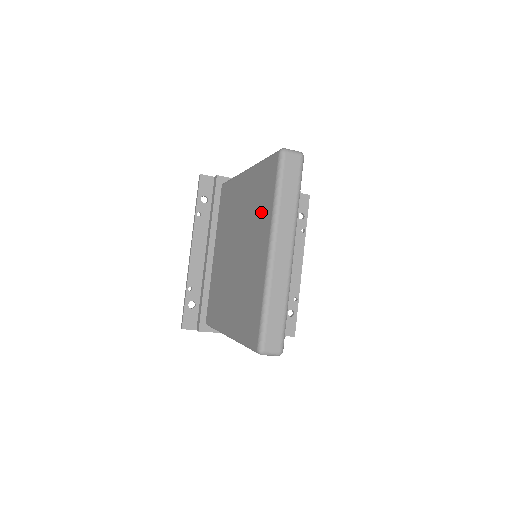
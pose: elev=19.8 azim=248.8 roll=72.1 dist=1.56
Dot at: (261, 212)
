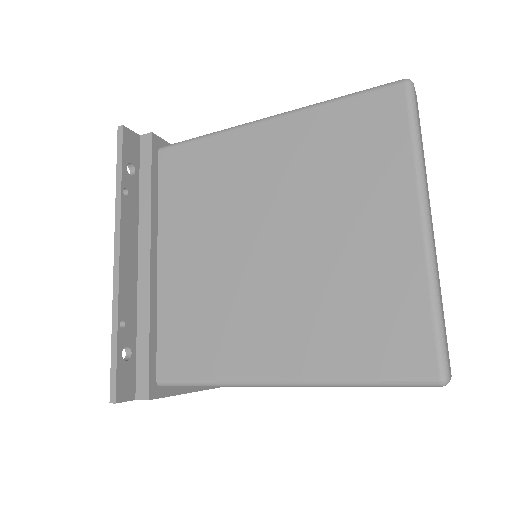
Dot at: (367, 169)
